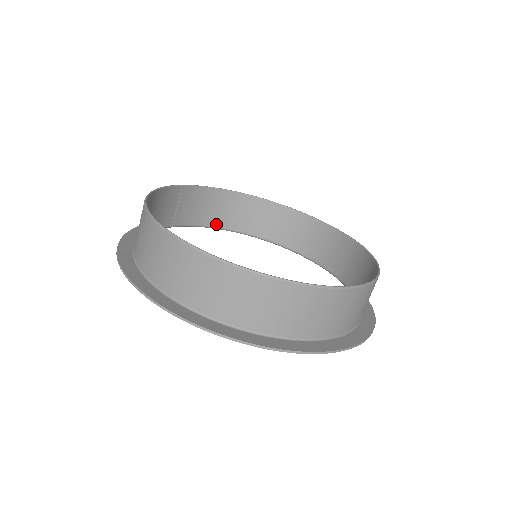
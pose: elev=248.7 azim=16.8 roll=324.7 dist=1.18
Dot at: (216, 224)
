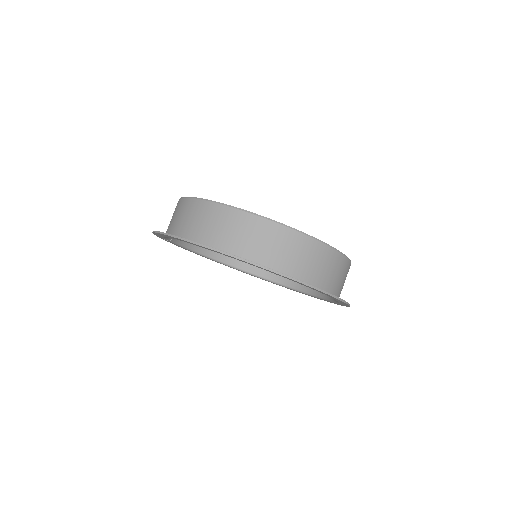
Dot at: (195, 247)
